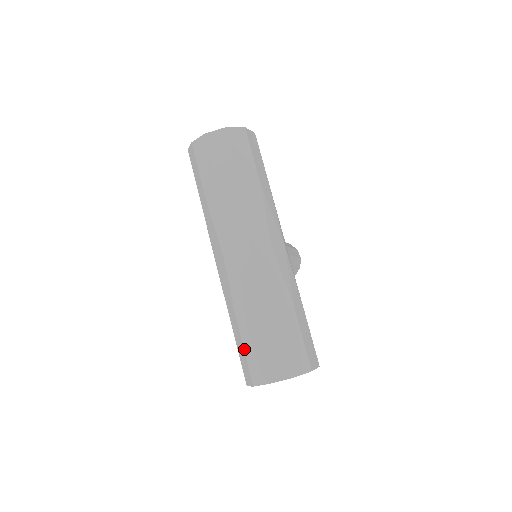
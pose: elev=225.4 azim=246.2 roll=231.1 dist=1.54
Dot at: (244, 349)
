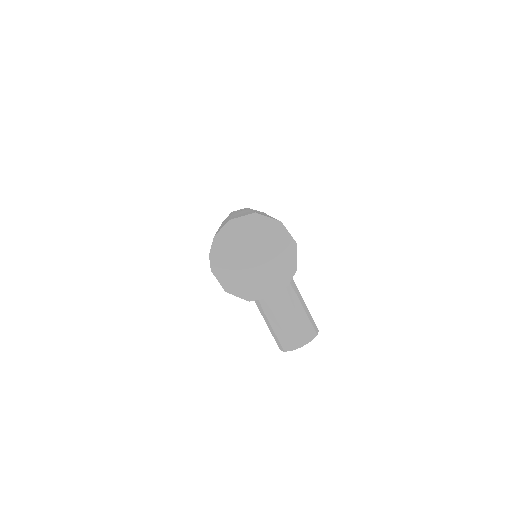
Dot at: occluded
